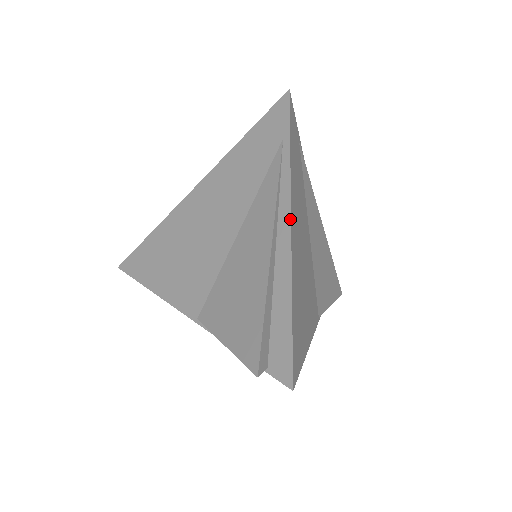
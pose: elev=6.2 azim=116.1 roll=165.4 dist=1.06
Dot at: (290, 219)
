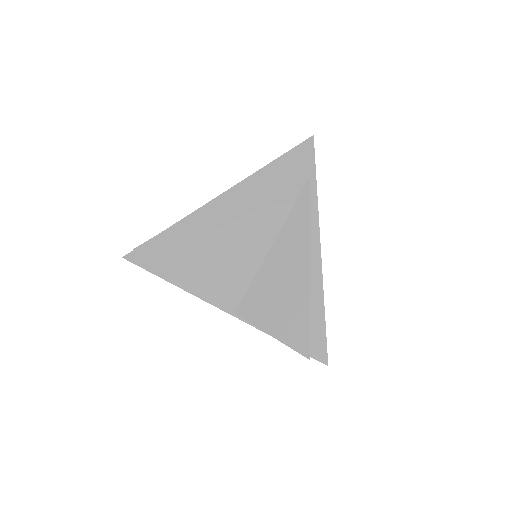
Dot at: (320, 244)
